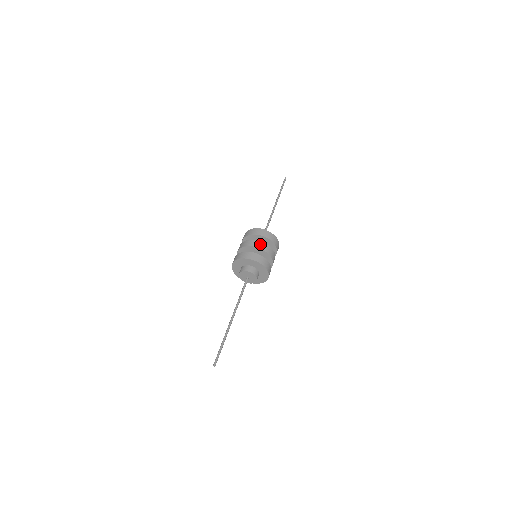
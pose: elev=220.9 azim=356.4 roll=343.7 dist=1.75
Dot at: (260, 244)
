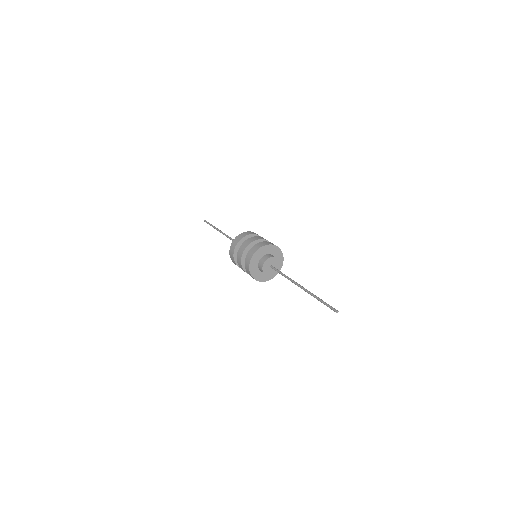
Dot at: (258, 237)
